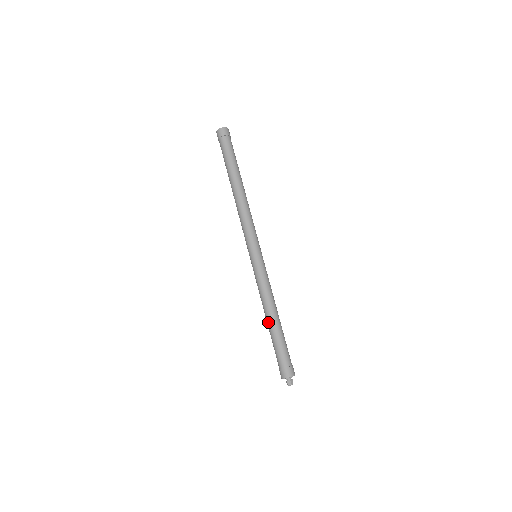
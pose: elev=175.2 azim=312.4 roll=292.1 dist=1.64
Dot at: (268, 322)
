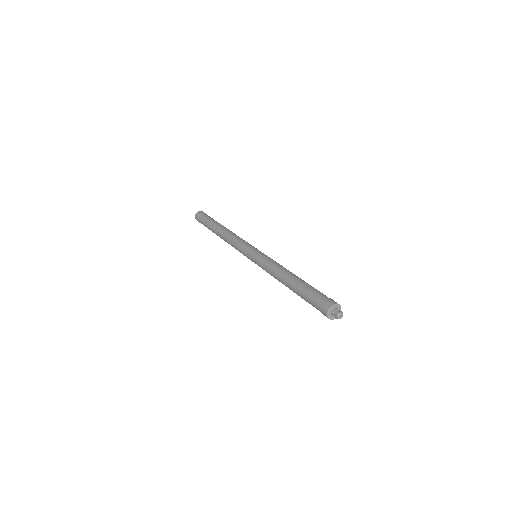
Dot at: (288, 283)
